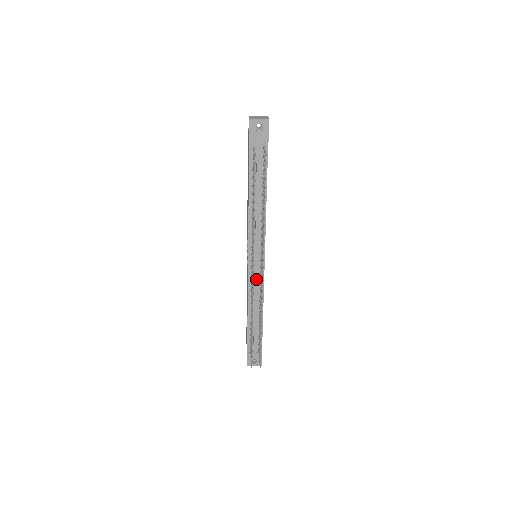
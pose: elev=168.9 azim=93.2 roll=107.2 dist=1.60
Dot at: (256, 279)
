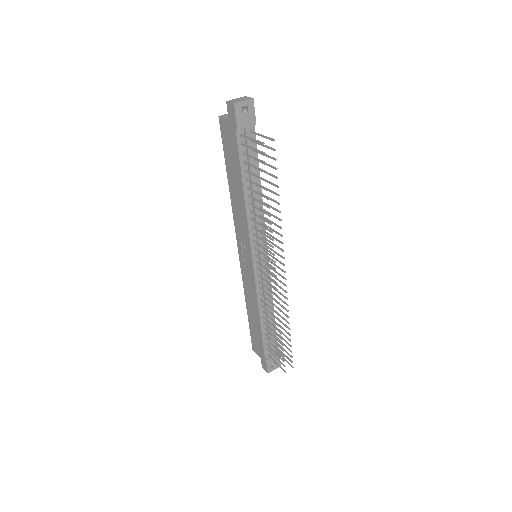
Dot at: occluded
